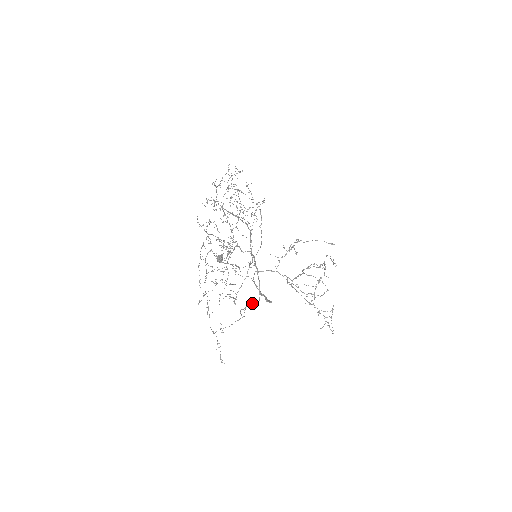
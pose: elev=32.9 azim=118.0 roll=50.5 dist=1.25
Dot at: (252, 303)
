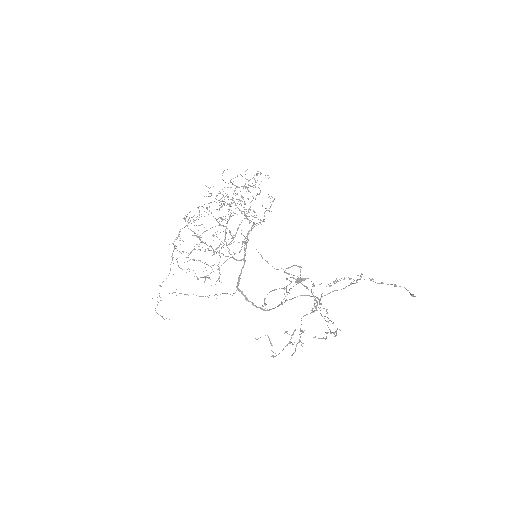
Dot at: (227, 293)
